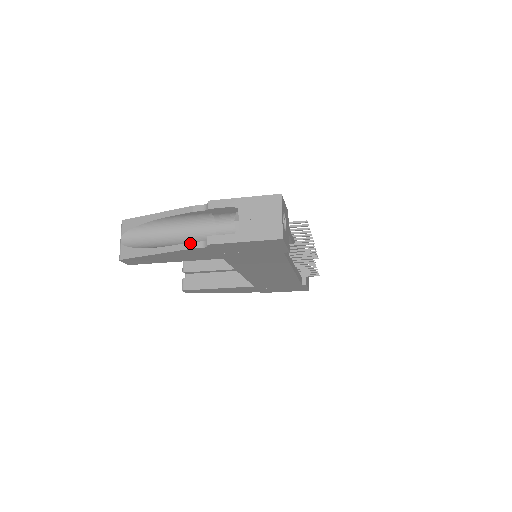
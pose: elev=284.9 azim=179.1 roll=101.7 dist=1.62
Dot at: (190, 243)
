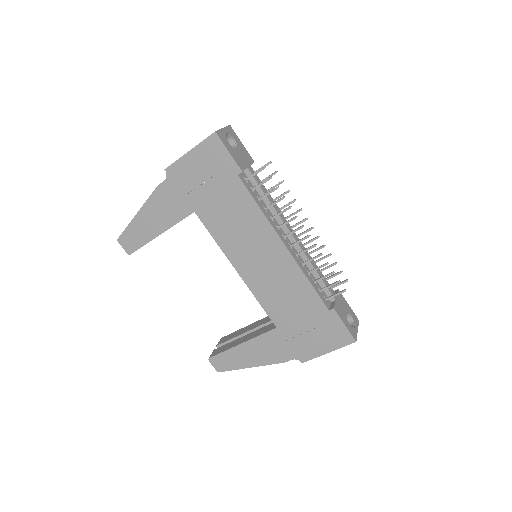
Dot at: occluded
